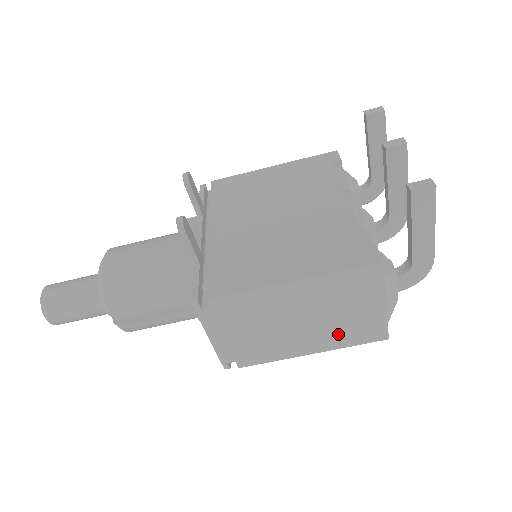
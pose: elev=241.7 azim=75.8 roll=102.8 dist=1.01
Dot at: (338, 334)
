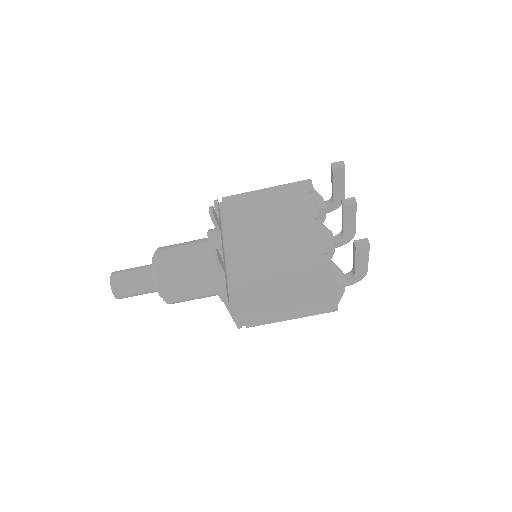
Dot at: (308, 310)
